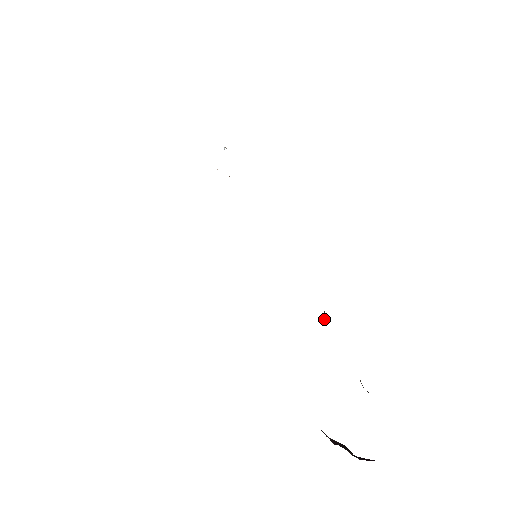
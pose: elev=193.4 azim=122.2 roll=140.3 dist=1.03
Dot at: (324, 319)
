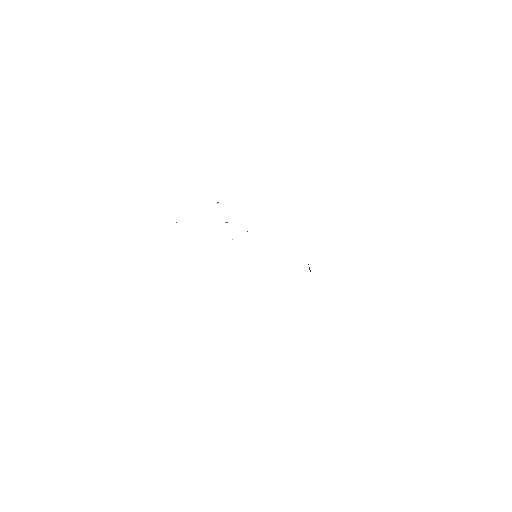
Dot at: (310, 271)
